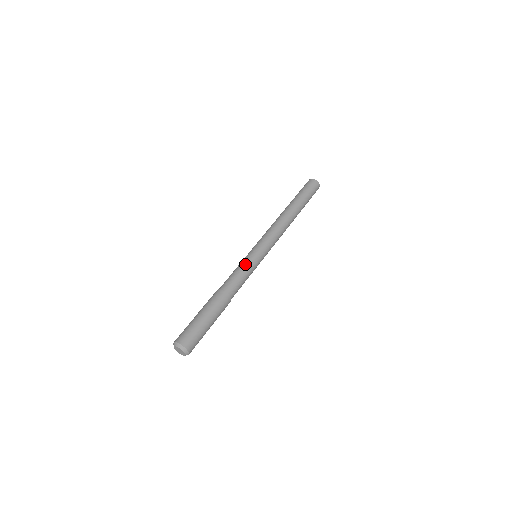
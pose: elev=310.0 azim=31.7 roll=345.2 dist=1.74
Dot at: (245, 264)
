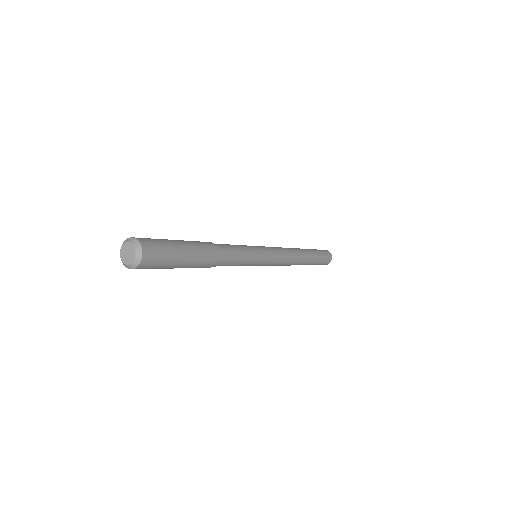
Dot at: (243, 245)
